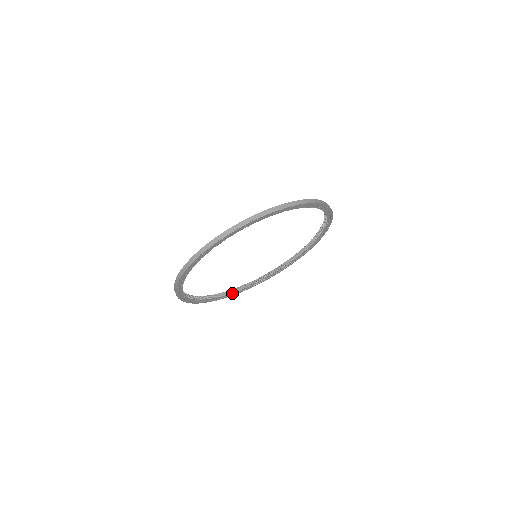
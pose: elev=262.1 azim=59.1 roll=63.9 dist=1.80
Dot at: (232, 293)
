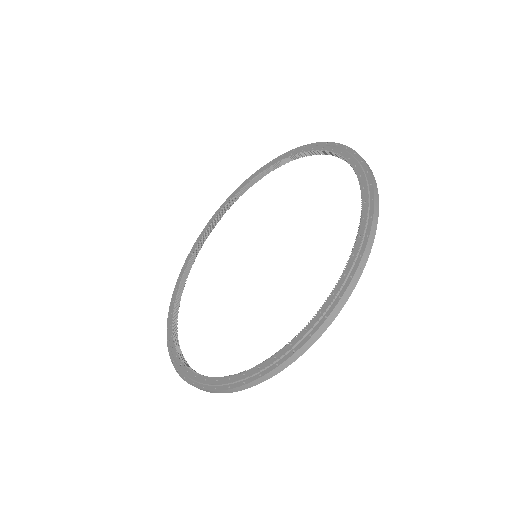
Dot at: (209, 232)
